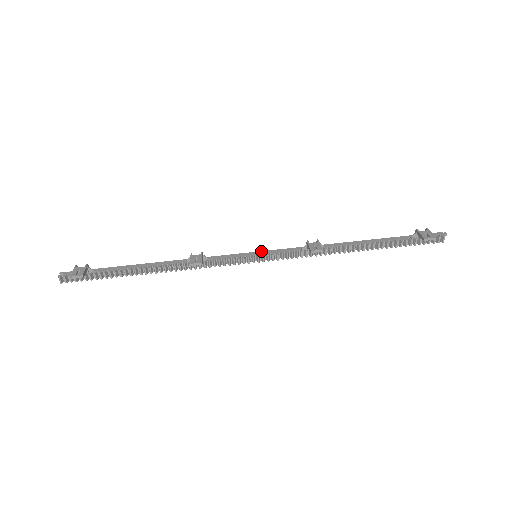
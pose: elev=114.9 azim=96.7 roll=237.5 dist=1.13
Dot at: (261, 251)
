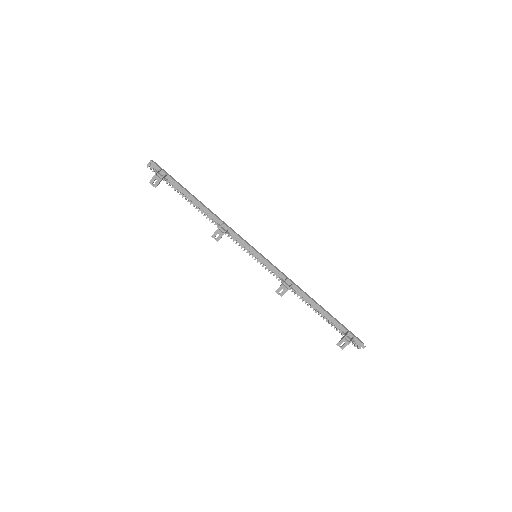
Dot at: (261, 256)
